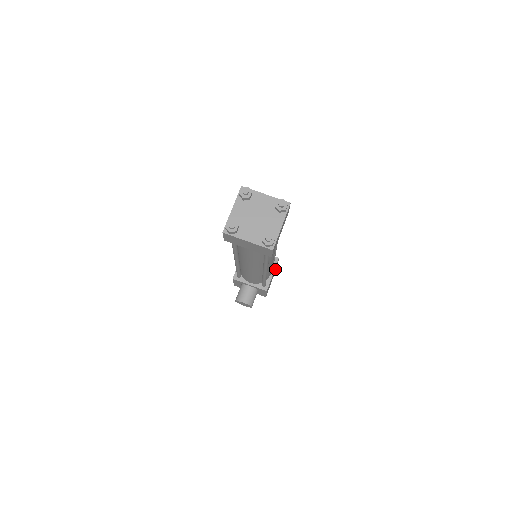
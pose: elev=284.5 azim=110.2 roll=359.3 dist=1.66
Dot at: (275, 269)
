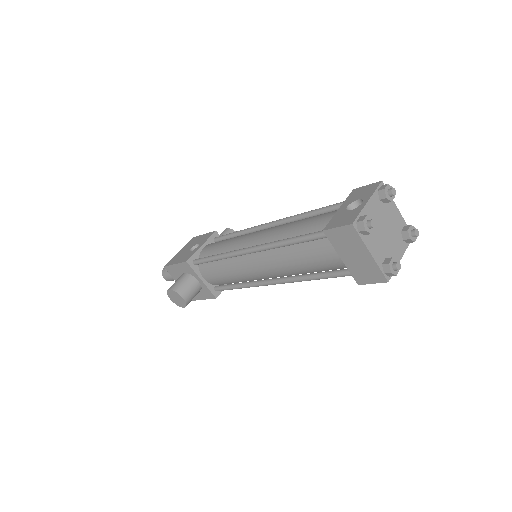
Dot at: occluded
